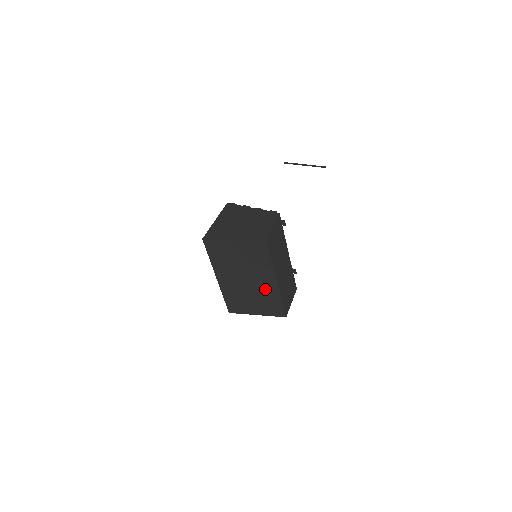
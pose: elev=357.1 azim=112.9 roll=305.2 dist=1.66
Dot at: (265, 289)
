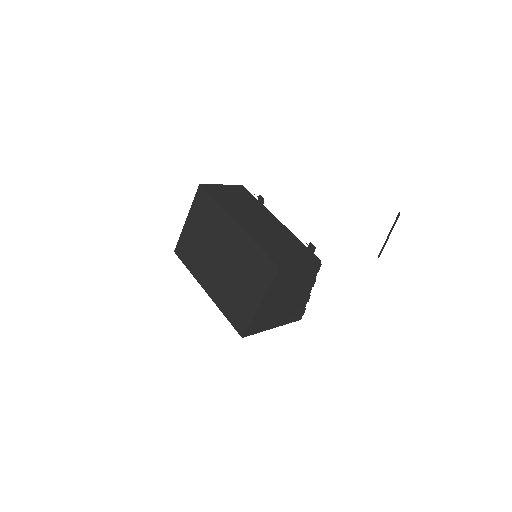
Dot at: (238, 250)
